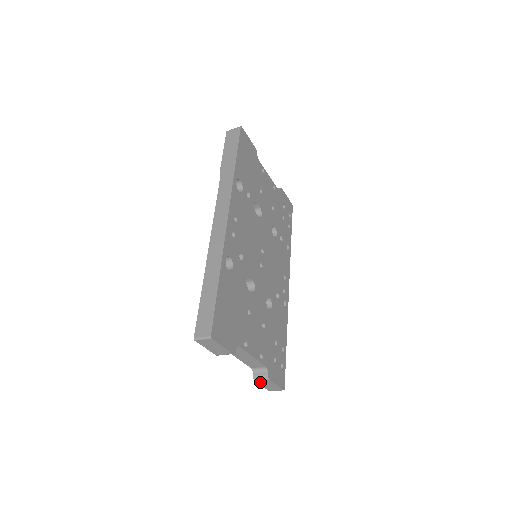
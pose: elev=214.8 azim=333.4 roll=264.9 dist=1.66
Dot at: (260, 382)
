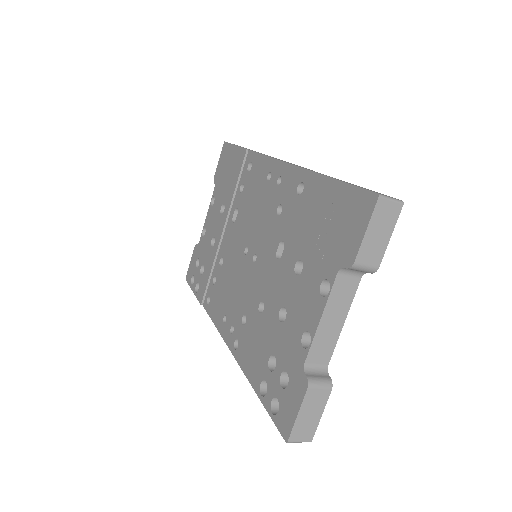
Dot at: (310, 396)
